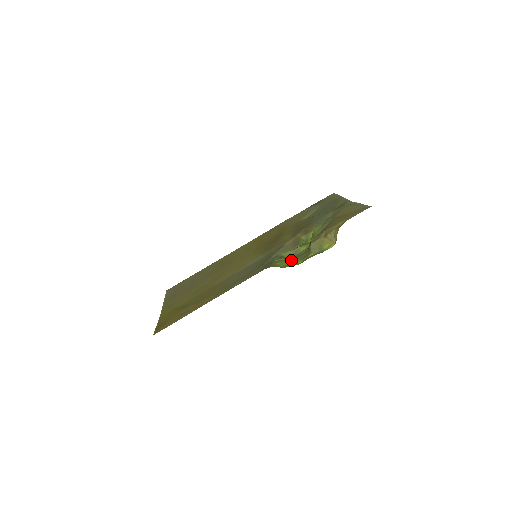
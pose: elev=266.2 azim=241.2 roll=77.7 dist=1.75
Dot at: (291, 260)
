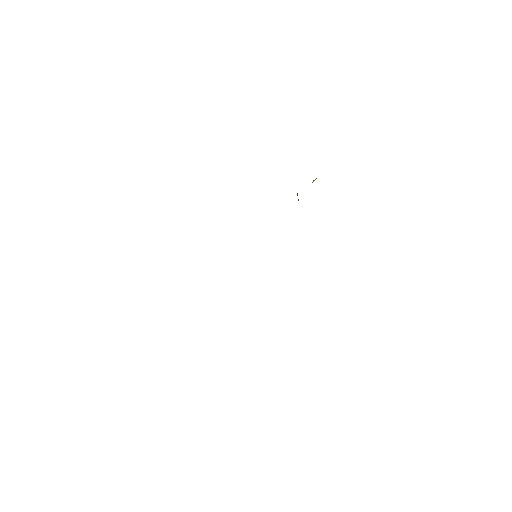
Dot at: occluded
